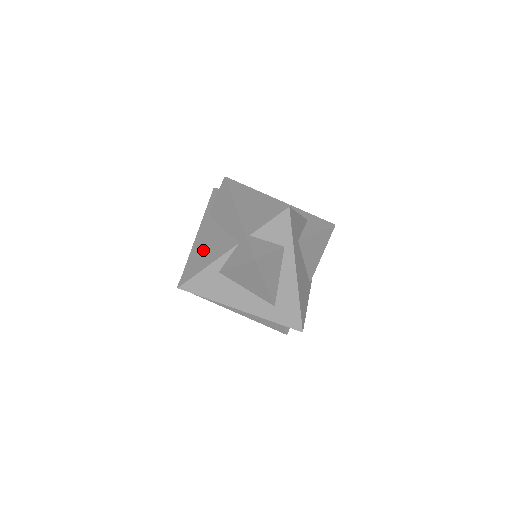
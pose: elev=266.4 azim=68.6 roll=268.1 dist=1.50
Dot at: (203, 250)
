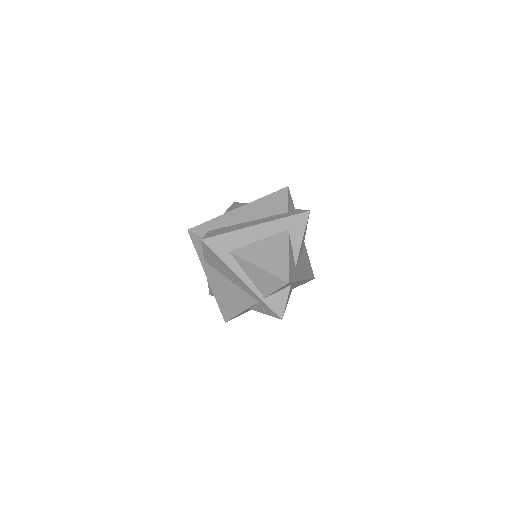
Dot at: (226, 298)
